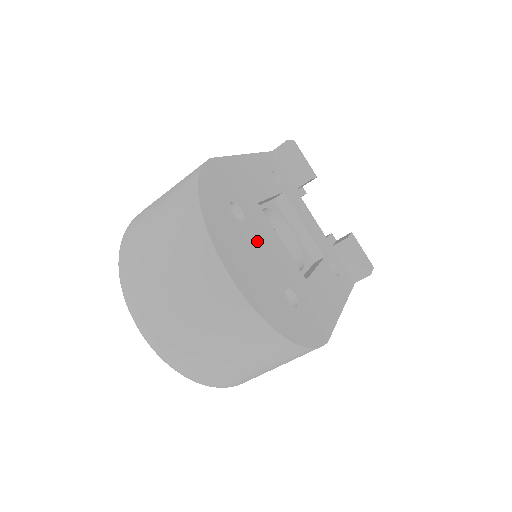
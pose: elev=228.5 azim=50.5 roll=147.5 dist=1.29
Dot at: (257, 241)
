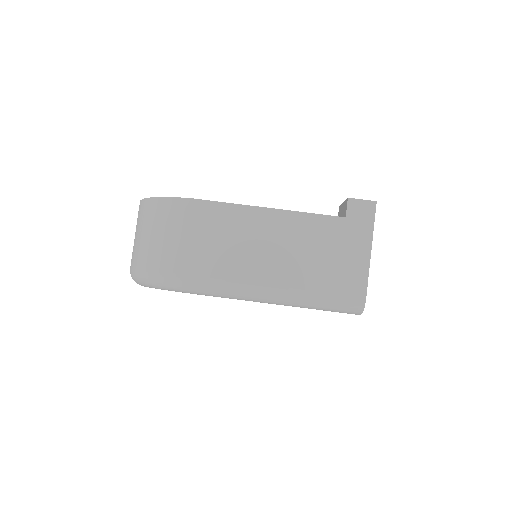
Dot at: occluded
